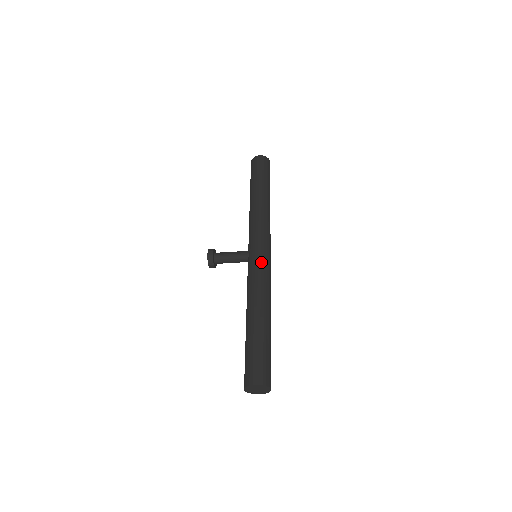
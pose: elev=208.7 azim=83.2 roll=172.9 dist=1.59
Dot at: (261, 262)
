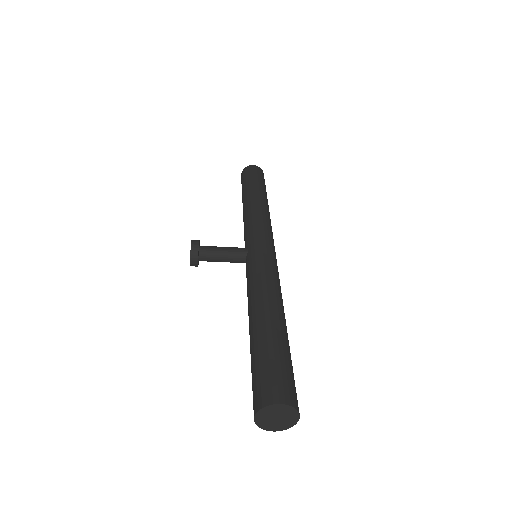
Dot at: (268, 257)
